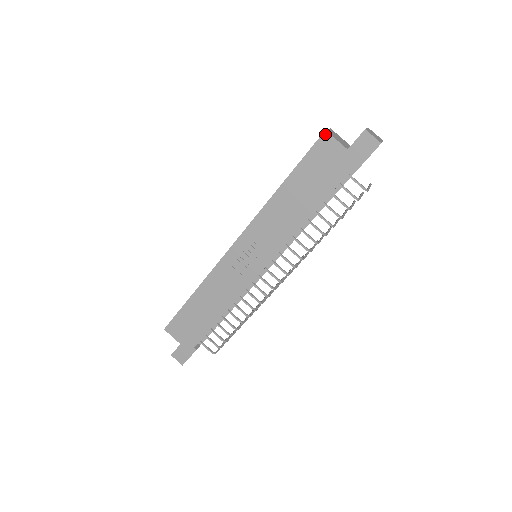
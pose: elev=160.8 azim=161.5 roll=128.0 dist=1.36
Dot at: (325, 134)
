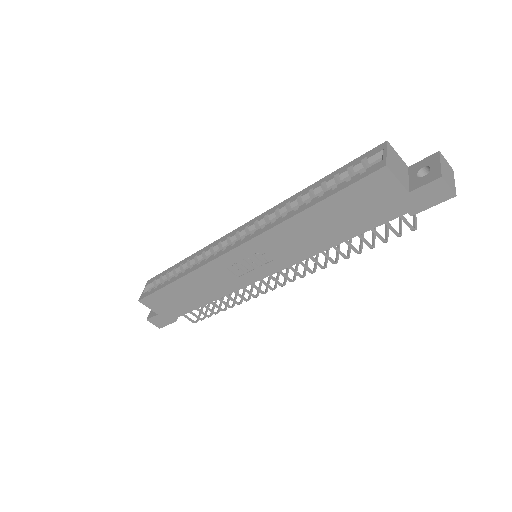
Dot at: (384, 170)
